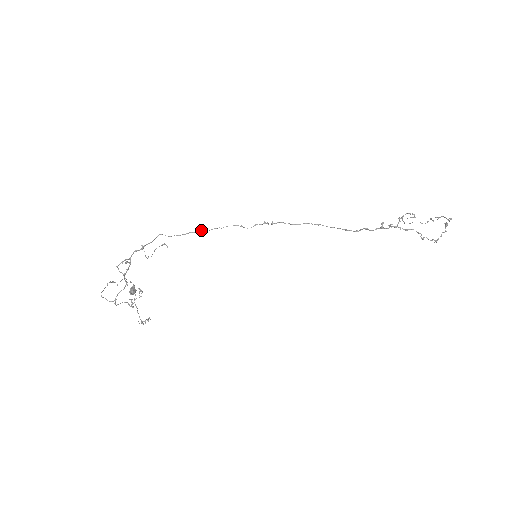
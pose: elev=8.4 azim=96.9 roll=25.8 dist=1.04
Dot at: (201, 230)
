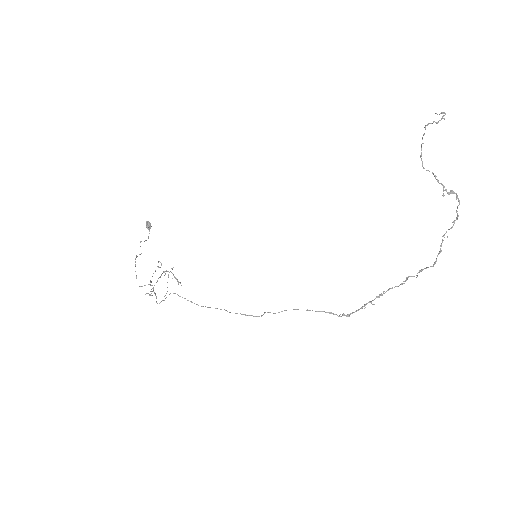
Dot at: occluded
